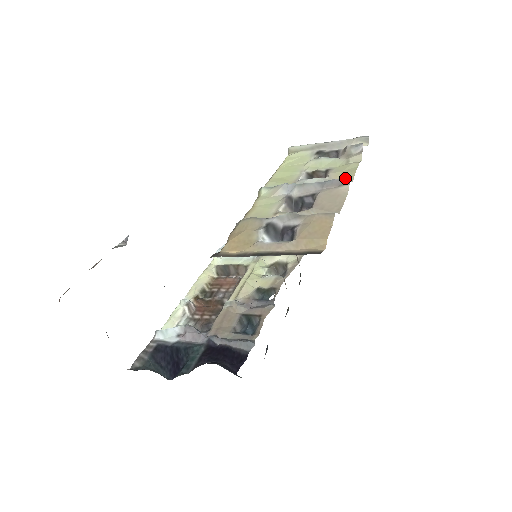
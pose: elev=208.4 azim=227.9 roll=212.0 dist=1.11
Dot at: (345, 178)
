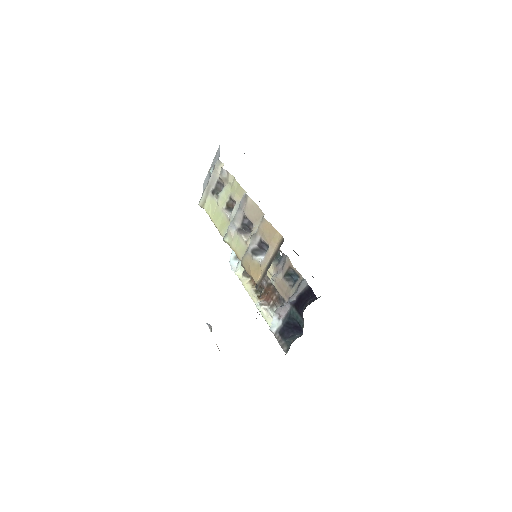
Dot at: (242, 194)
